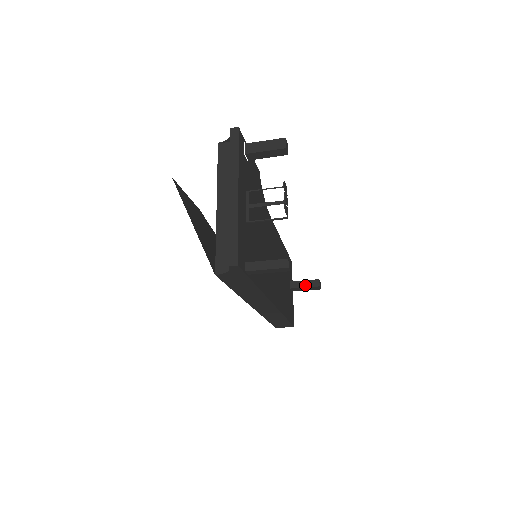
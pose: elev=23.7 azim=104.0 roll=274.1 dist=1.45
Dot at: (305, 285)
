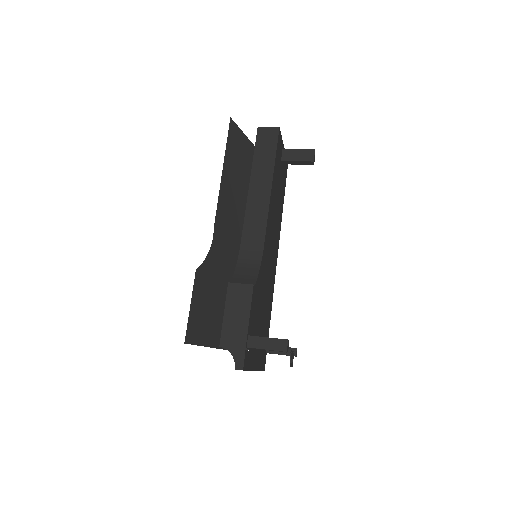
Dot at: (298, 164)
